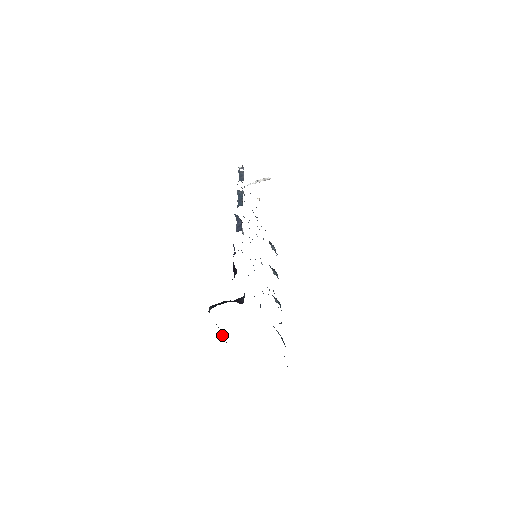
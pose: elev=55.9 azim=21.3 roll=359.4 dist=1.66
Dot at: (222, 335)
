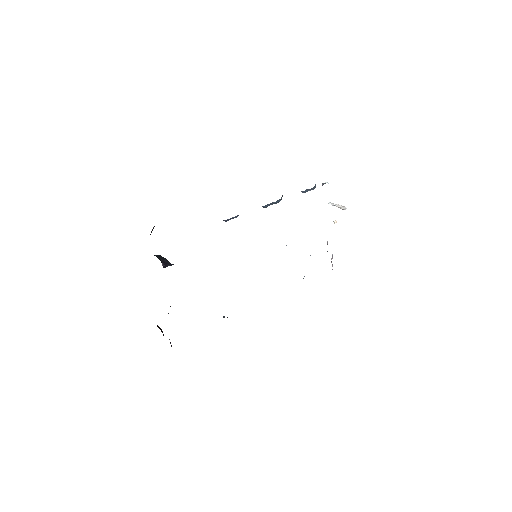
Dot at: occluded
